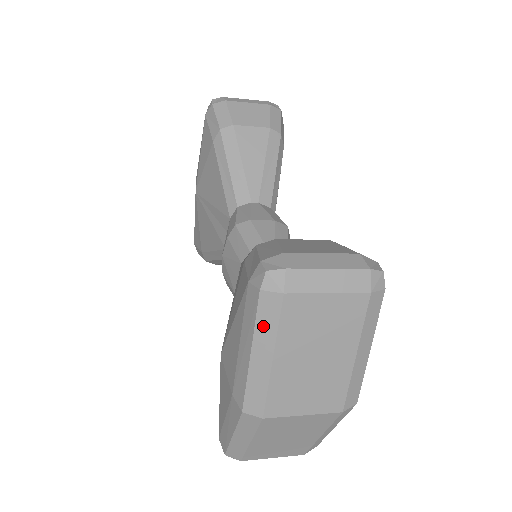
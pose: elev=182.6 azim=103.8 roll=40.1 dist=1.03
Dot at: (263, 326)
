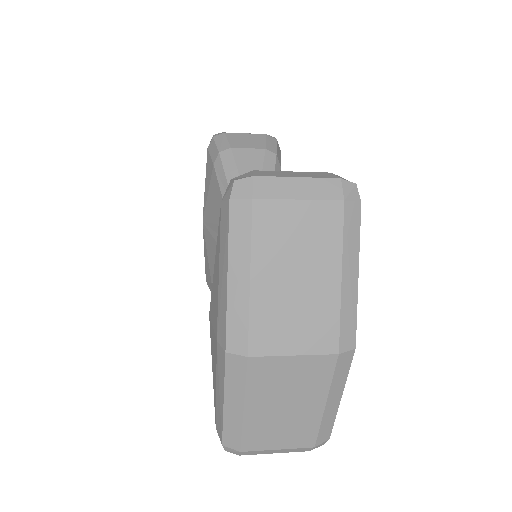
Dot at: (236, 240)
